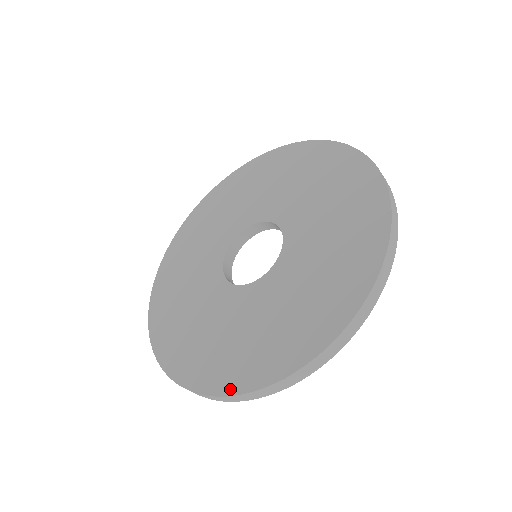
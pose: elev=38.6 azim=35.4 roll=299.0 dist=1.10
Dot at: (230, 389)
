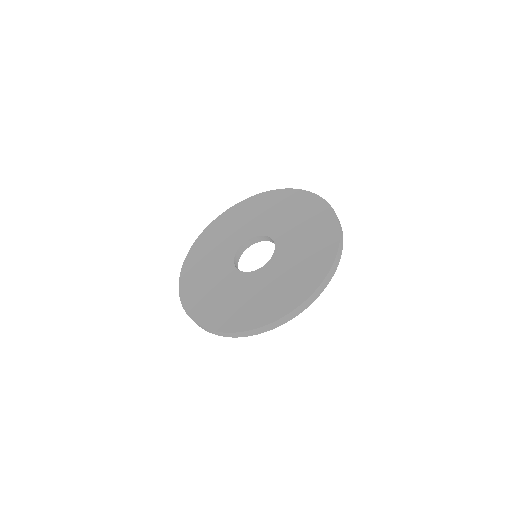
Dot at: (254, 326)
